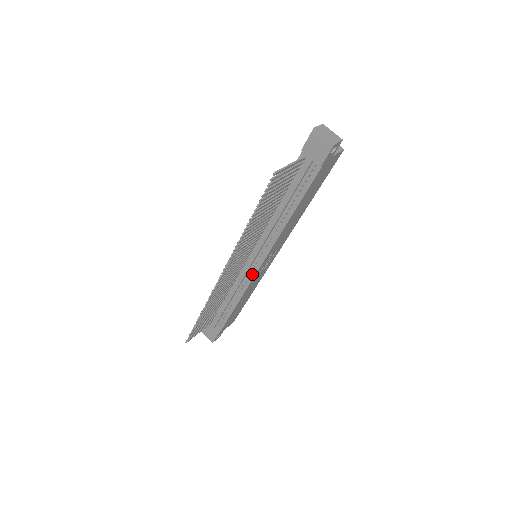
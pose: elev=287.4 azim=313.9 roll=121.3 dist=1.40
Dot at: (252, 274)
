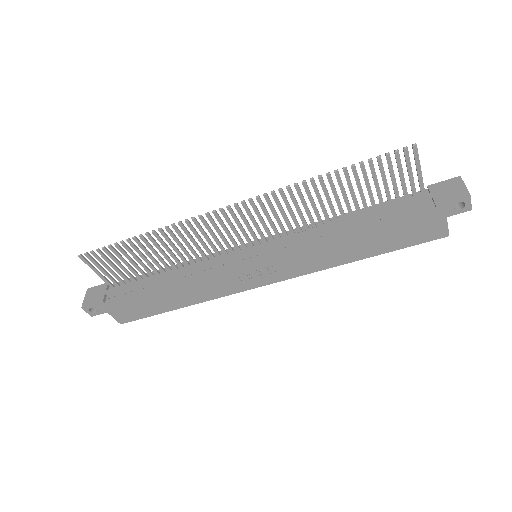
Dot at: (234, 263)
